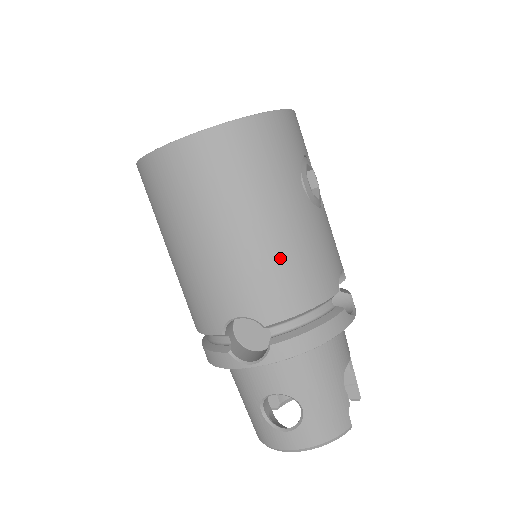
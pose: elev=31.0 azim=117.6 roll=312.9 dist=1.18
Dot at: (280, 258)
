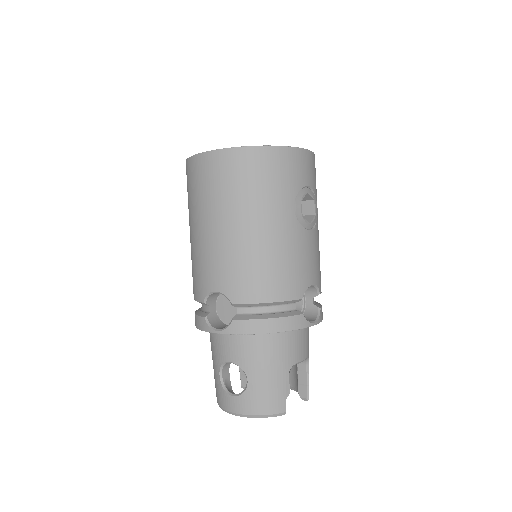
Dot at: (257, 256)
